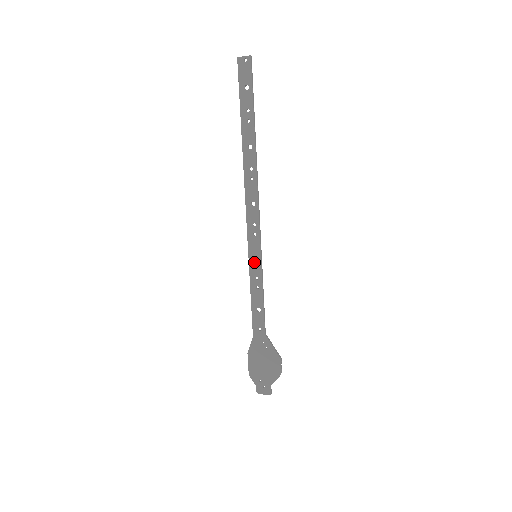
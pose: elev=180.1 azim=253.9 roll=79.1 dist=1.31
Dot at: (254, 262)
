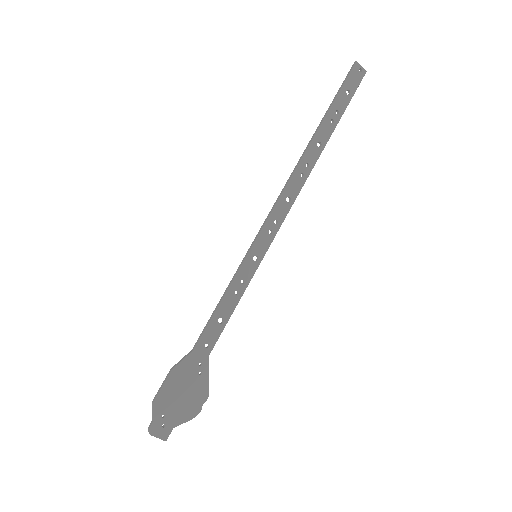
Dot at: (251, 261)
